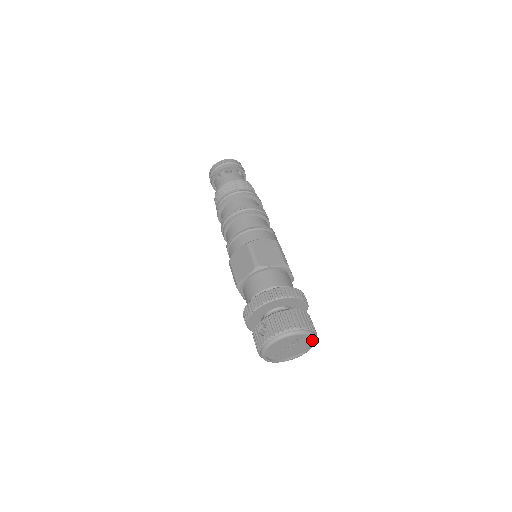
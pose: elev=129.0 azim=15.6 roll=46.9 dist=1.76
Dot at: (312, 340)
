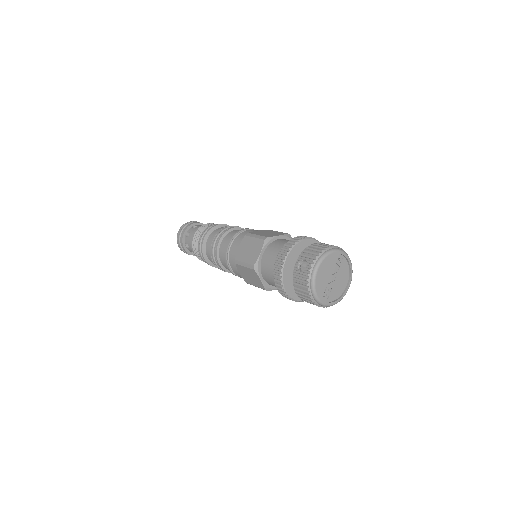
Dot at: (349, 264)
